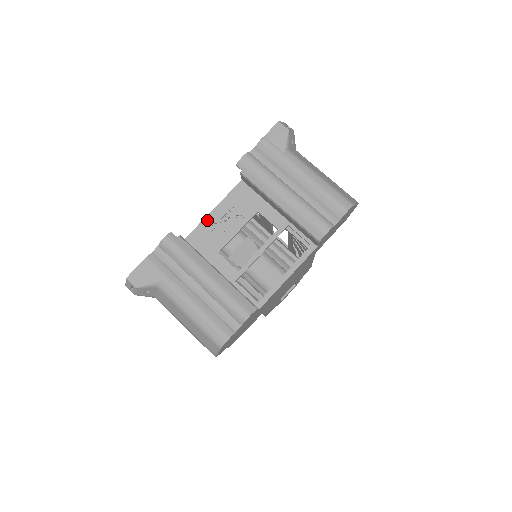
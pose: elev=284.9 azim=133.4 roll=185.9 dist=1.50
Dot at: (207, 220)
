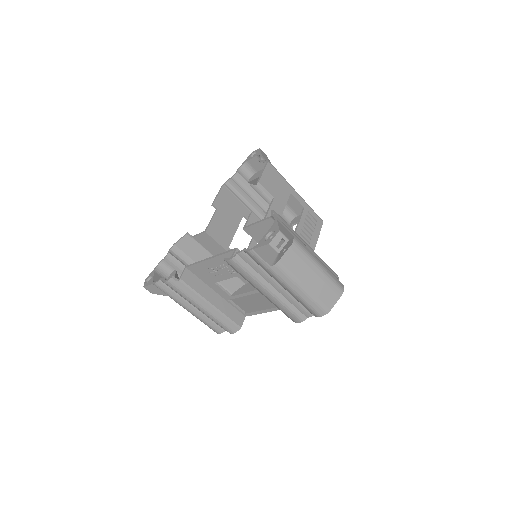
Dot at: (204, 264)
